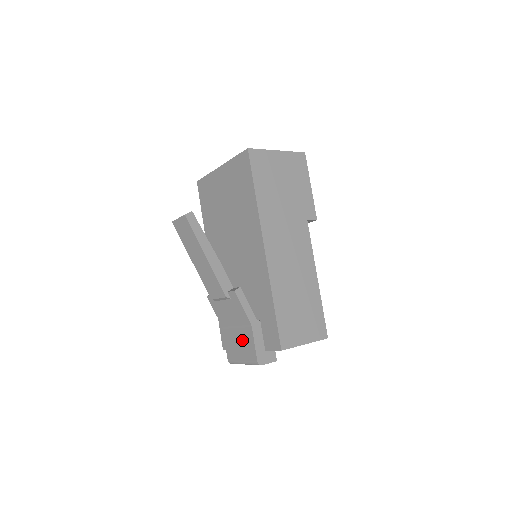
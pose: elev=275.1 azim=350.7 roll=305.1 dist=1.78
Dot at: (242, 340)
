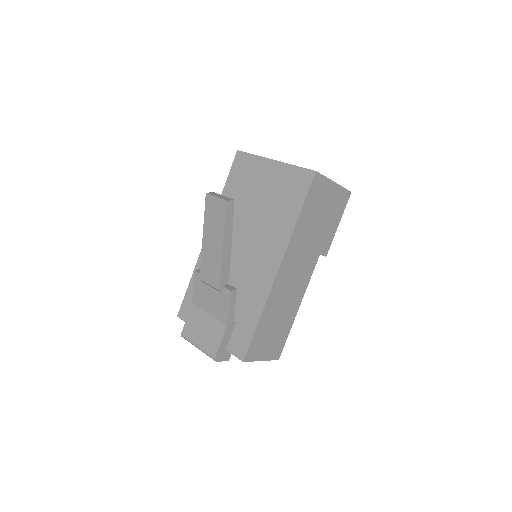
Dot at: (209, 329)
